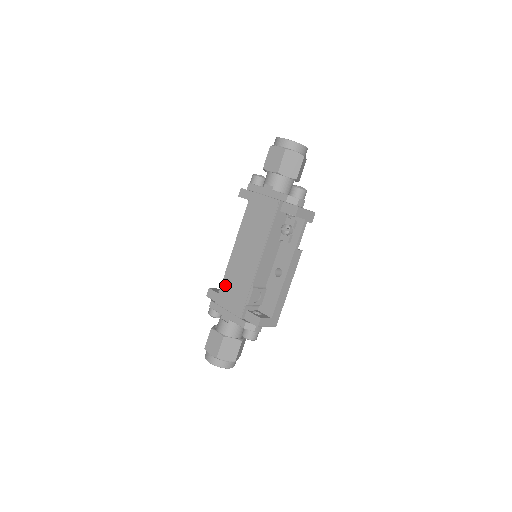
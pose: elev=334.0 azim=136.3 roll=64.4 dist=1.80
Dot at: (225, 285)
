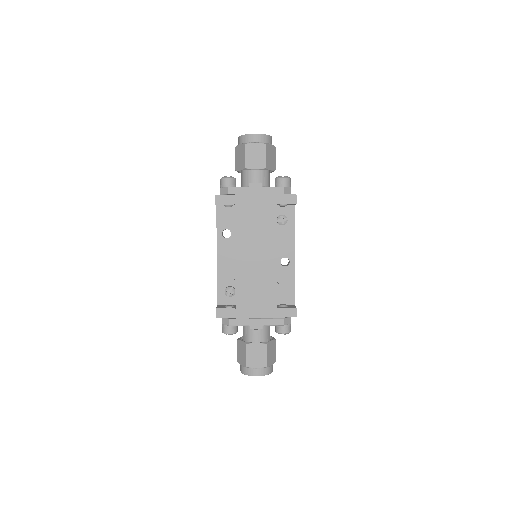
Dot at: (242, 296)
